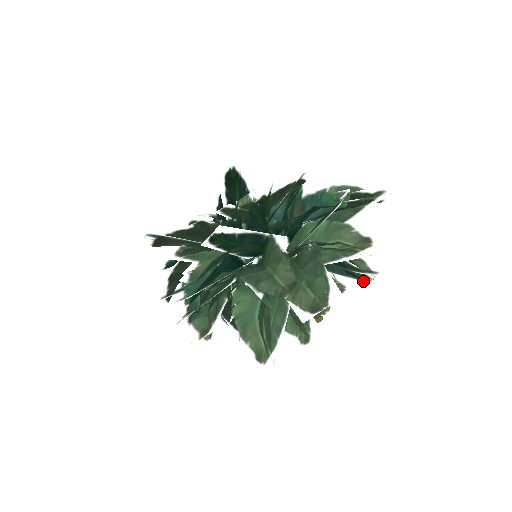
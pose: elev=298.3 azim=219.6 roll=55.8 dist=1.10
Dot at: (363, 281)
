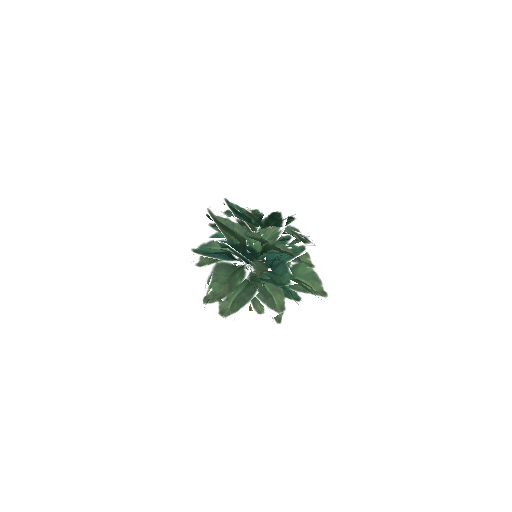
Dot at: occluded
